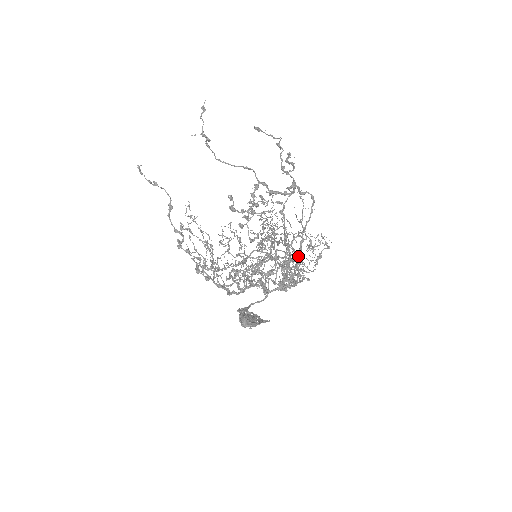
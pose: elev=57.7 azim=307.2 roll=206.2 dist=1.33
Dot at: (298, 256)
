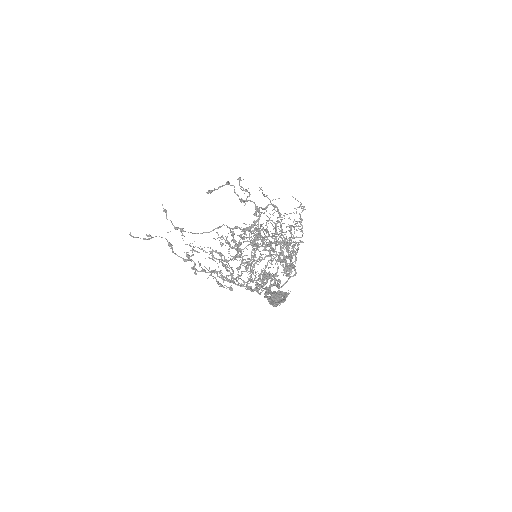
Dot at: (287, 251)
